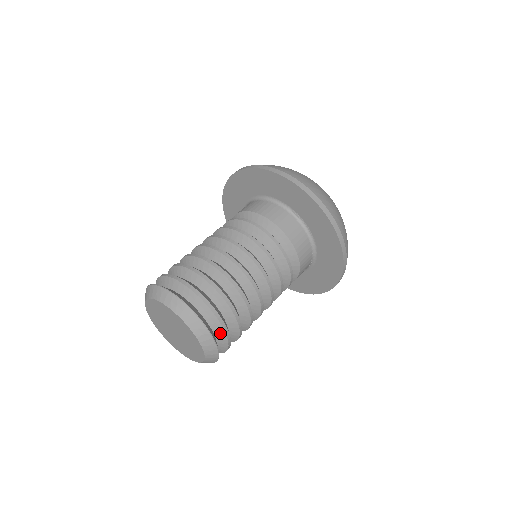
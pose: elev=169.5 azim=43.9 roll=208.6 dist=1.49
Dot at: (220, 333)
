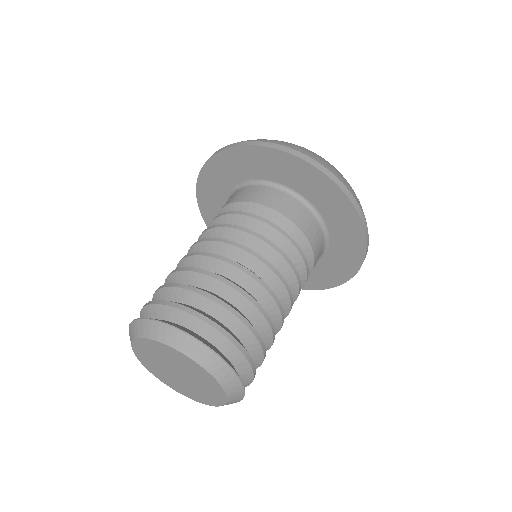
Dot at: (177, 315)
